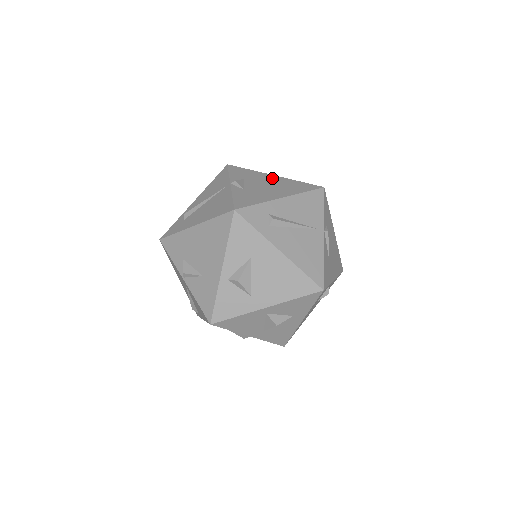
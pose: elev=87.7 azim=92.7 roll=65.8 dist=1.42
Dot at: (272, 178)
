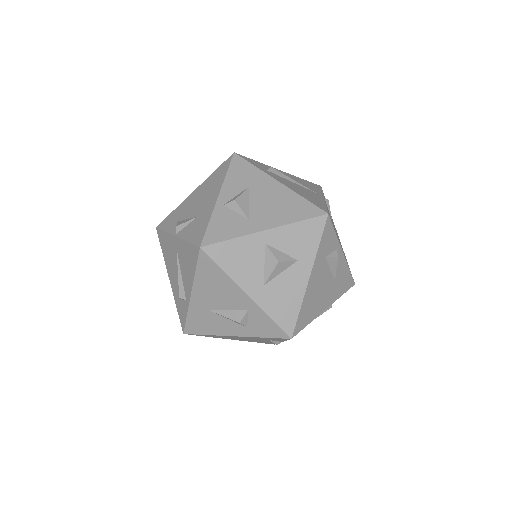
Dot at: occluded
